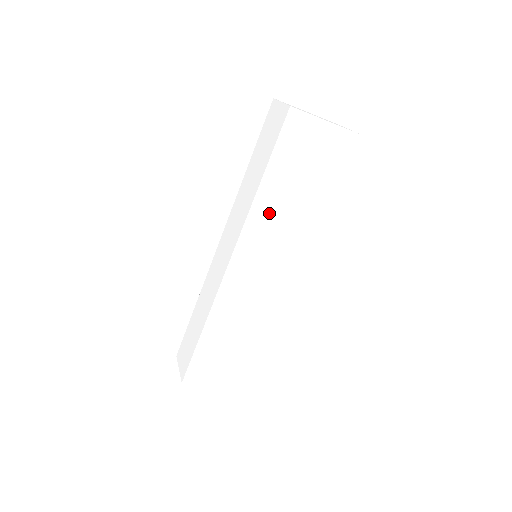
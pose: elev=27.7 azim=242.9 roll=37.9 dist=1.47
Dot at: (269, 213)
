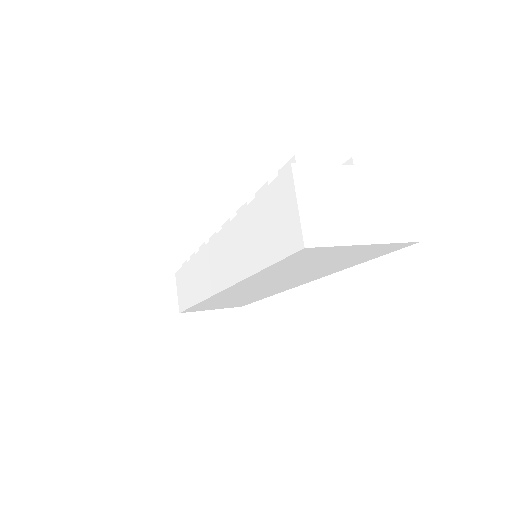
Dot at: (267, 278)
